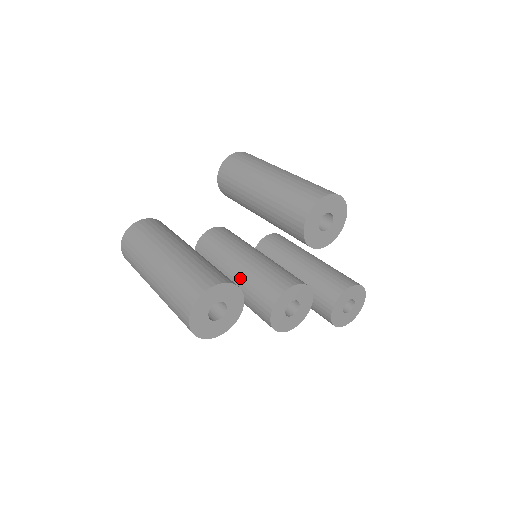
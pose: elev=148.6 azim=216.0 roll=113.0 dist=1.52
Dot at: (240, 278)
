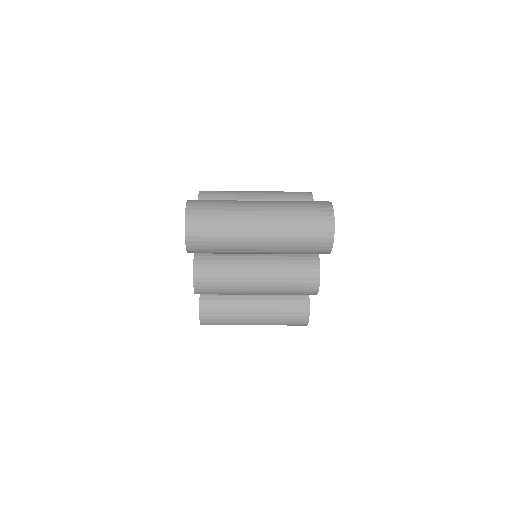
Dot at: (271, 257)
